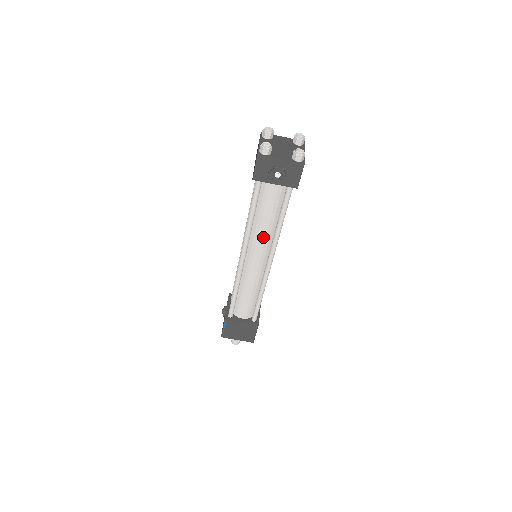
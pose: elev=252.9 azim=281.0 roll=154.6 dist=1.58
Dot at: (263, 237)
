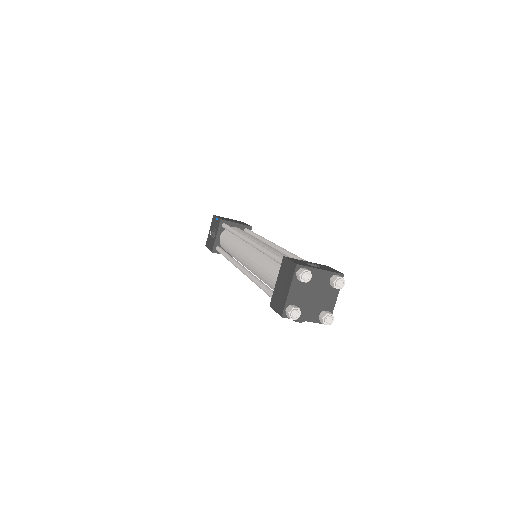
Dot at: occluded
